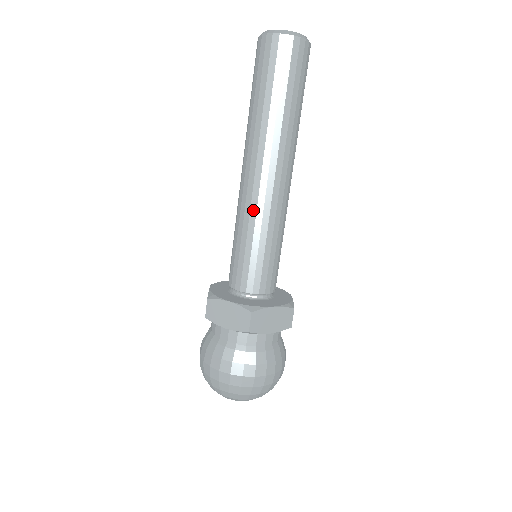
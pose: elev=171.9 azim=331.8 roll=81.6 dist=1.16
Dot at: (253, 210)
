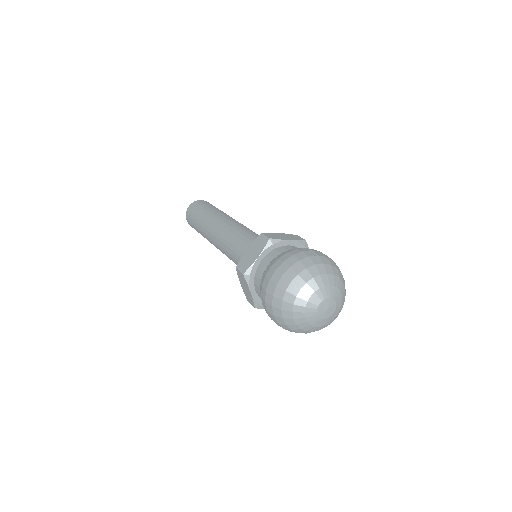
Dot at: (229, 233)
